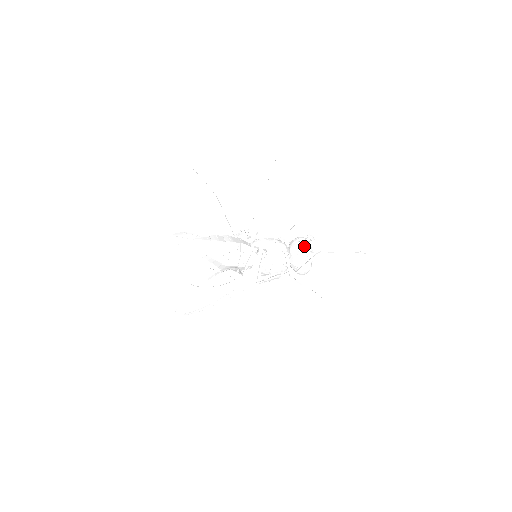
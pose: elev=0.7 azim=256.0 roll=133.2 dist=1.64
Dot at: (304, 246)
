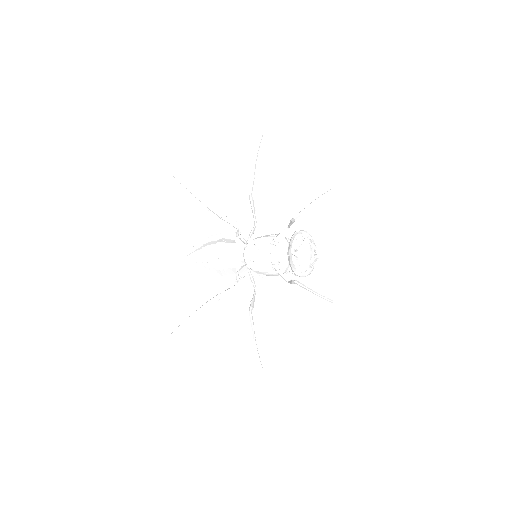
Dot at: (294, 255)
